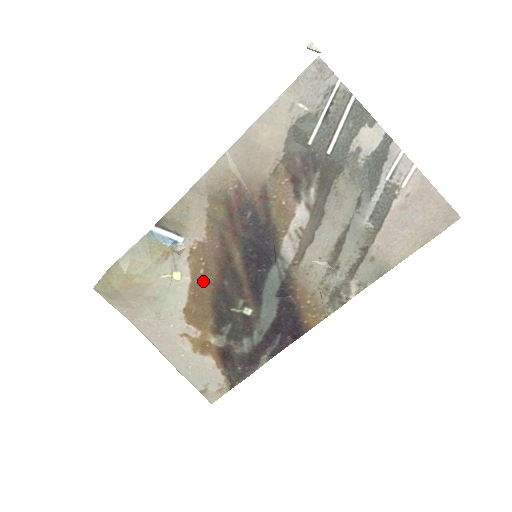
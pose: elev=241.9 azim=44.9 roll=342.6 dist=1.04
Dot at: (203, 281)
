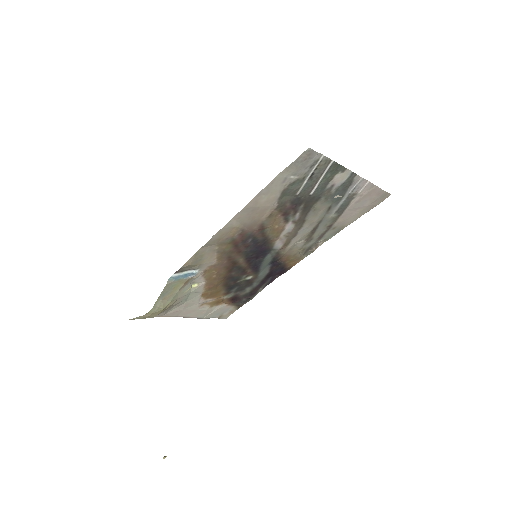
Dot at: (216, 280)
